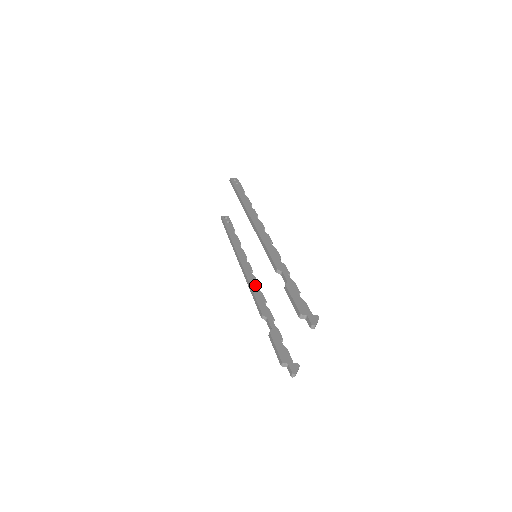
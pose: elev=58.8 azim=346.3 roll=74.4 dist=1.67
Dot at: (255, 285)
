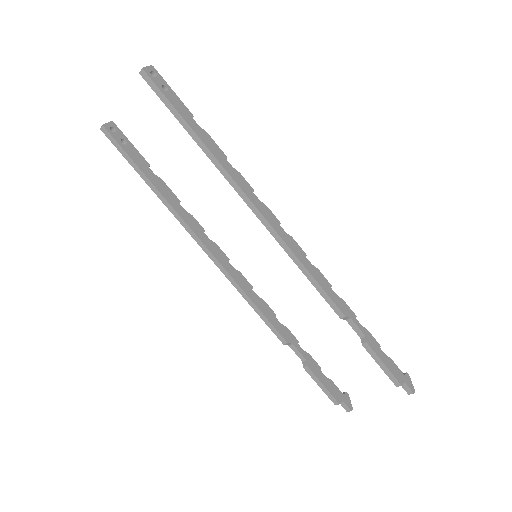
Dot at: (250, 290)
